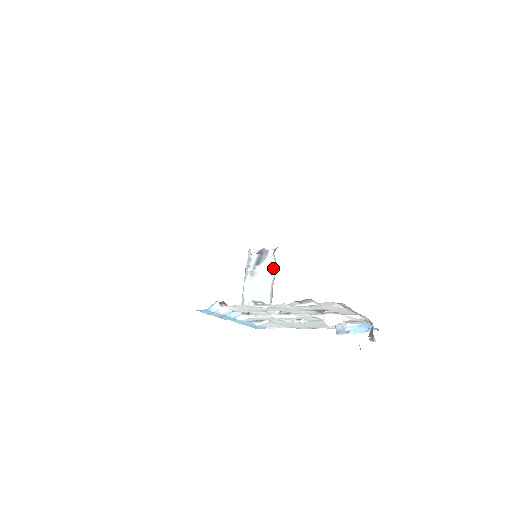
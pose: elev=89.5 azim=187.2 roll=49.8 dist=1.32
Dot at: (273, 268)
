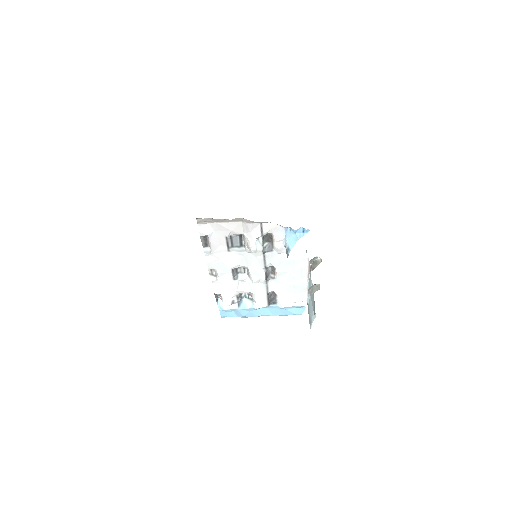
Dot at: occluded
